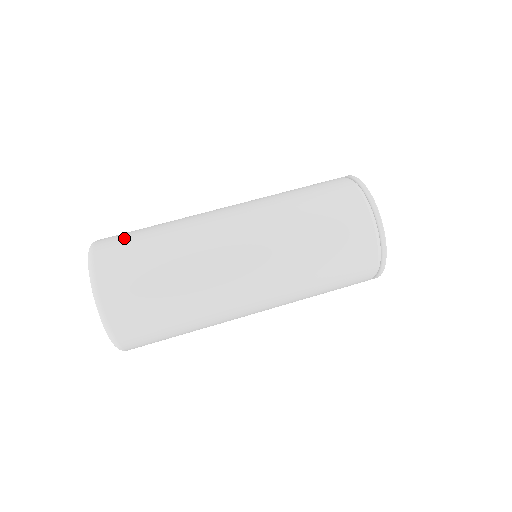
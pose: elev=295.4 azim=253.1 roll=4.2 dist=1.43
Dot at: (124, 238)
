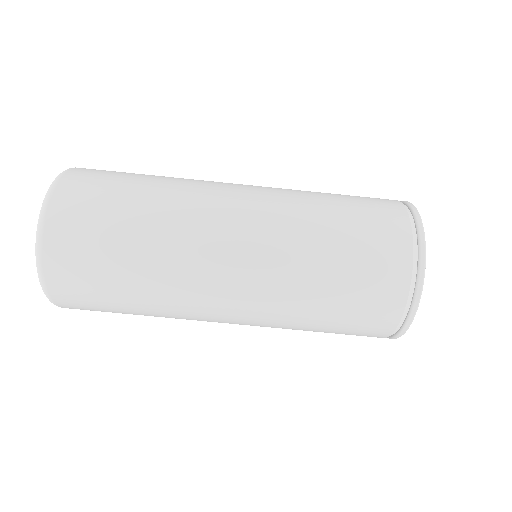
Dot at: (105, 175)
